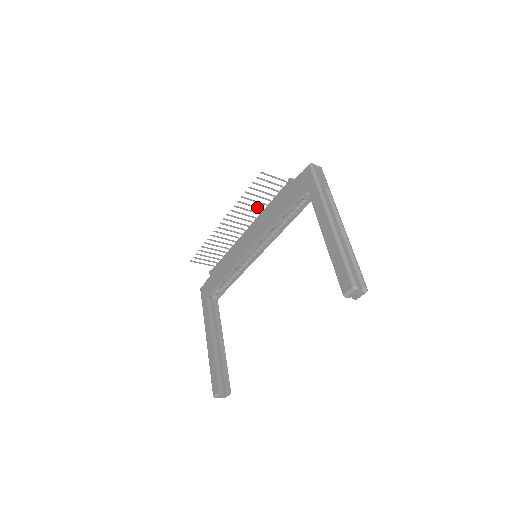
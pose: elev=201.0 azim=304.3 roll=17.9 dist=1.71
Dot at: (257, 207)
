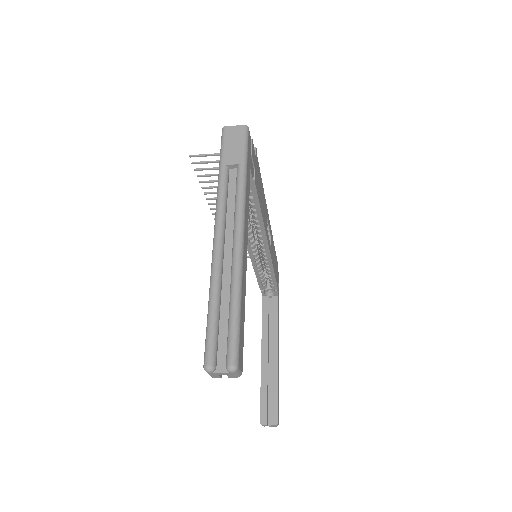
Dot at: occluded
